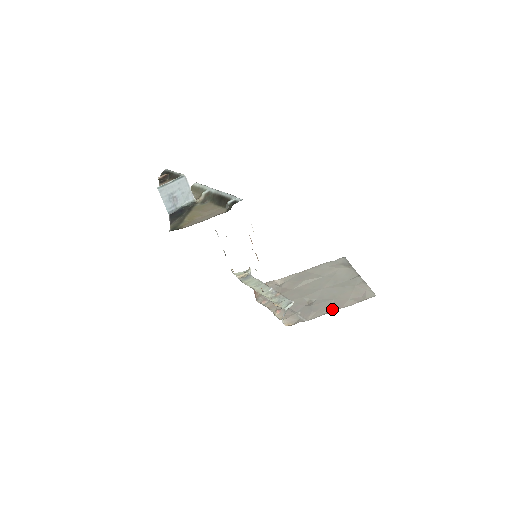
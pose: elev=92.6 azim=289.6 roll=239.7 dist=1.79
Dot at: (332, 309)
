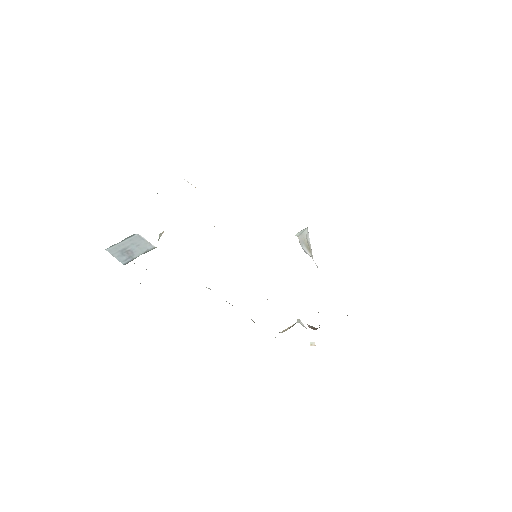
Dot at: occluded
